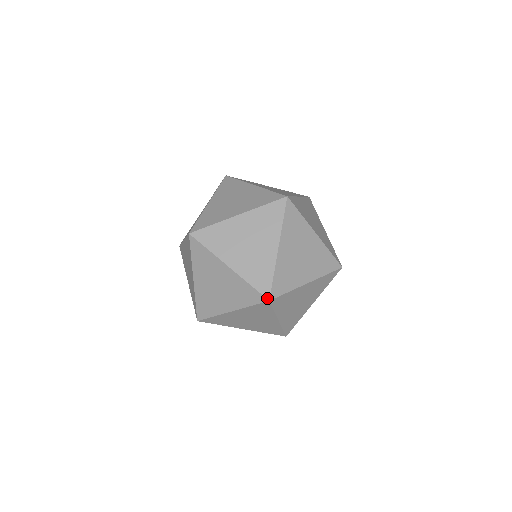
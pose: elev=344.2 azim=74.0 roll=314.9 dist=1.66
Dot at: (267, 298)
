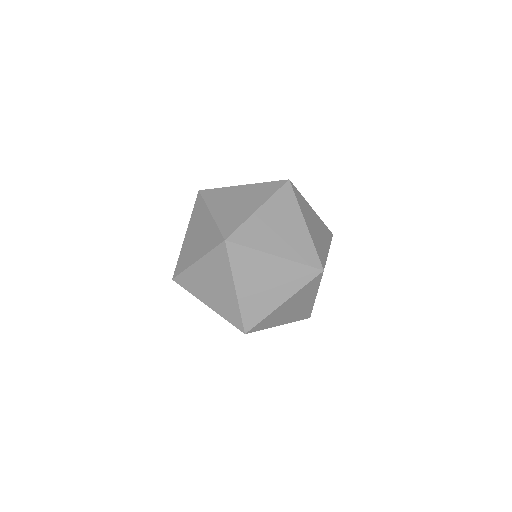
Dot at: (321, 269)
